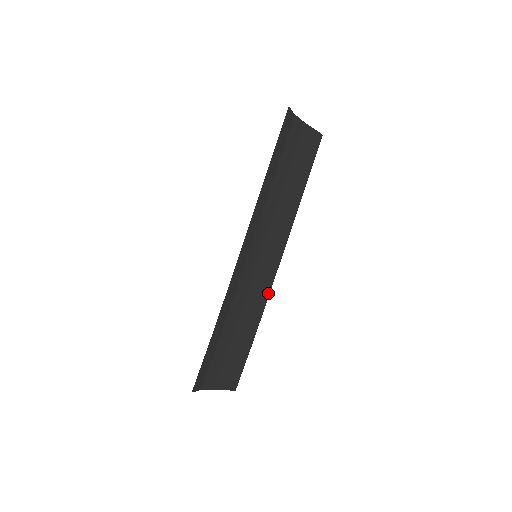
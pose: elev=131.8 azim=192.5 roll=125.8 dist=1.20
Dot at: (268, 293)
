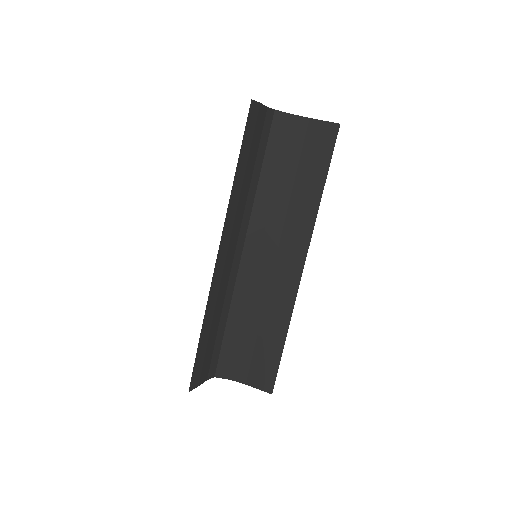
Dot at: (294, 297)
